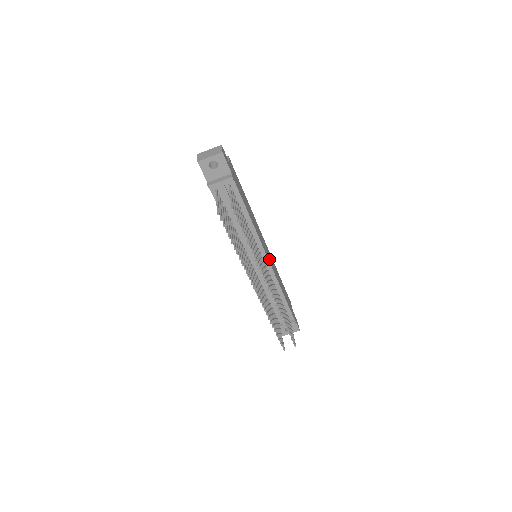
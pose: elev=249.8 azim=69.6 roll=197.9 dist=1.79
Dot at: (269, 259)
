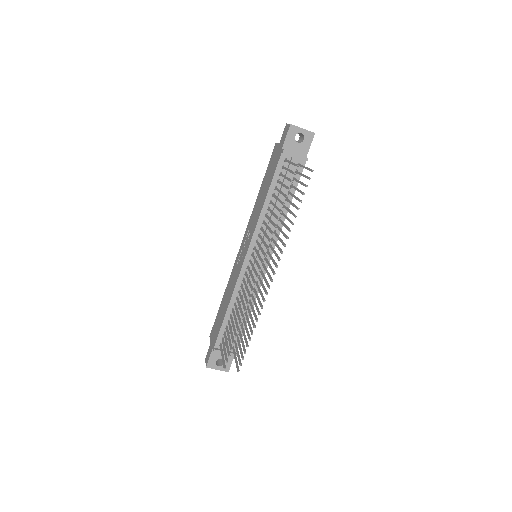
Dot at: occluded
